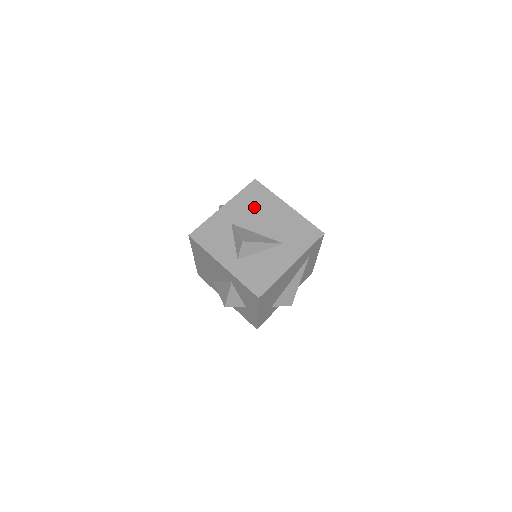
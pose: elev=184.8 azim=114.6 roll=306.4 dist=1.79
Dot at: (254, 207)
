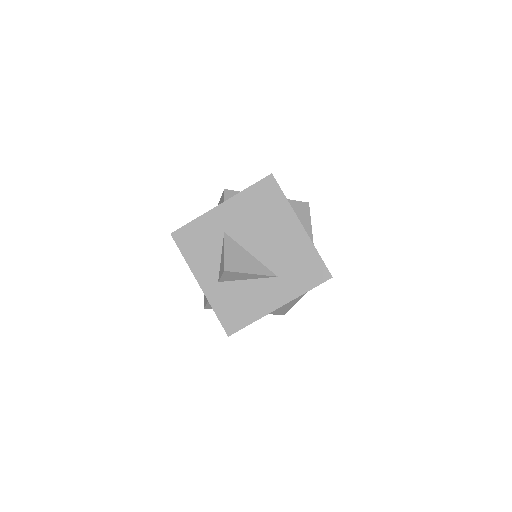
Dot at: (258, 216)
